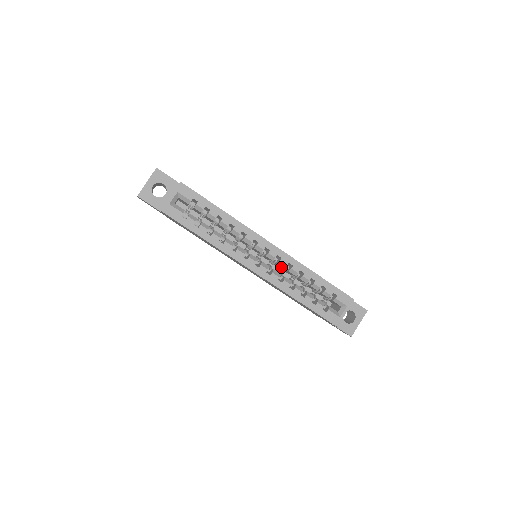
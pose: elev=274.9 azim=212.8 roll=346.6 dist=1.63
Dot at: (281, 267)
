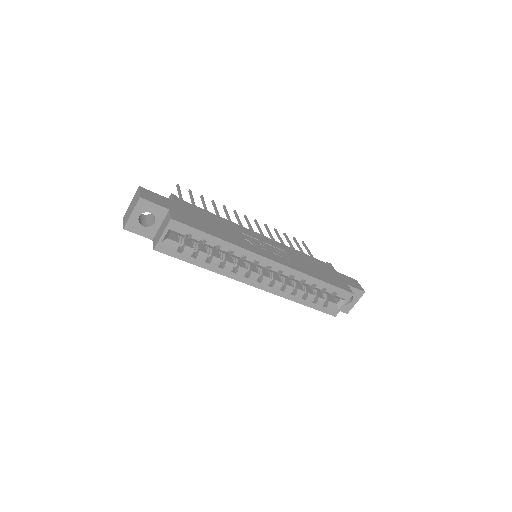
Dot at: occluded
